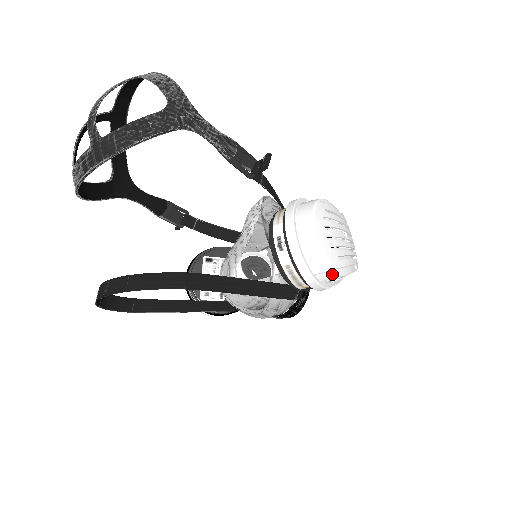
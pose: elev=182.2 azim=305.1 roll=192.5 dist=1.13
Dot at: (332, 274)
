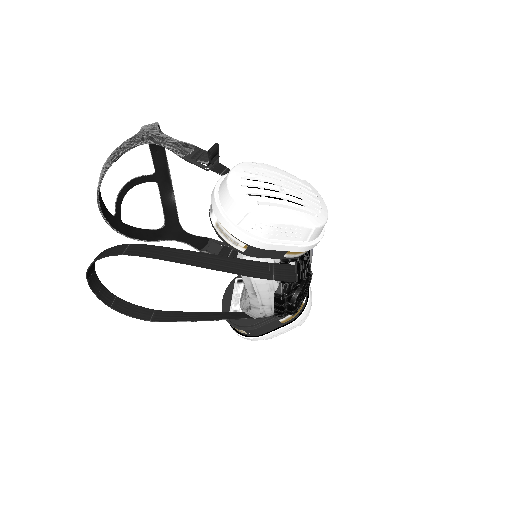
Dot at: (253, 220)
